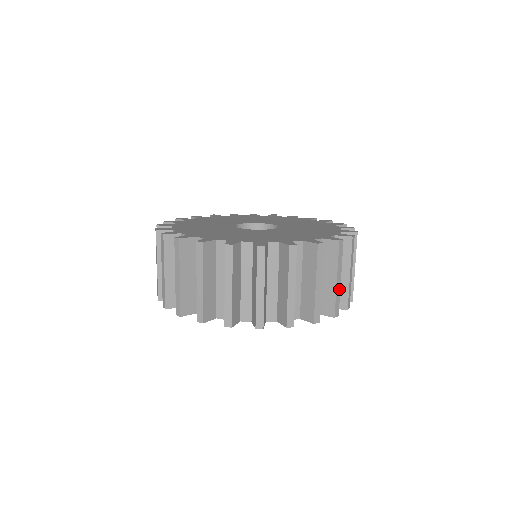
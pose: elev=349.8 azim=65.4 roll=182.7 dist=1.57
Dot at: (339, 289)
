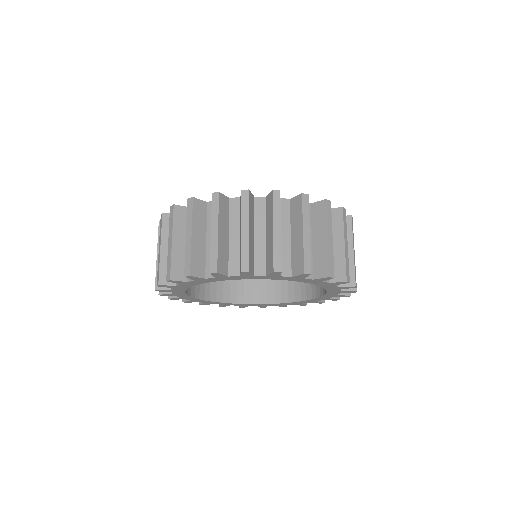
Dot at: (308, 244)
